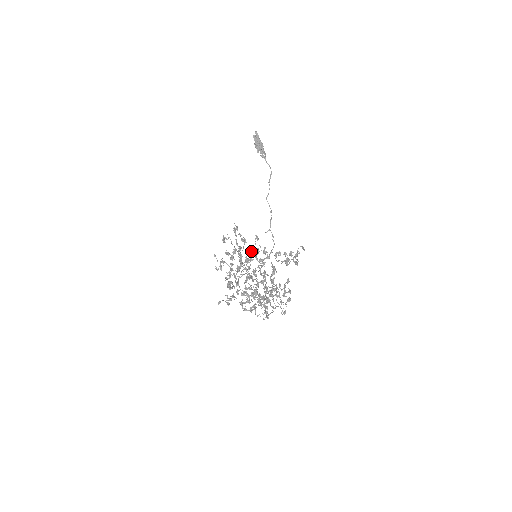
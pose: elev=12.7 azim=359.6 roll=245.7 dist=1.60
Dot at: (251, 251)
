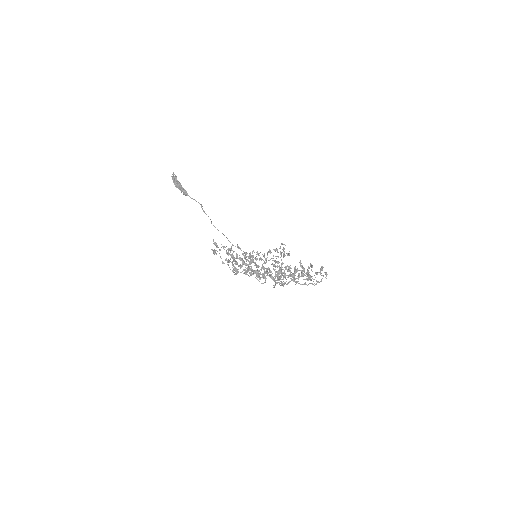
Dot at: (245, 256)
